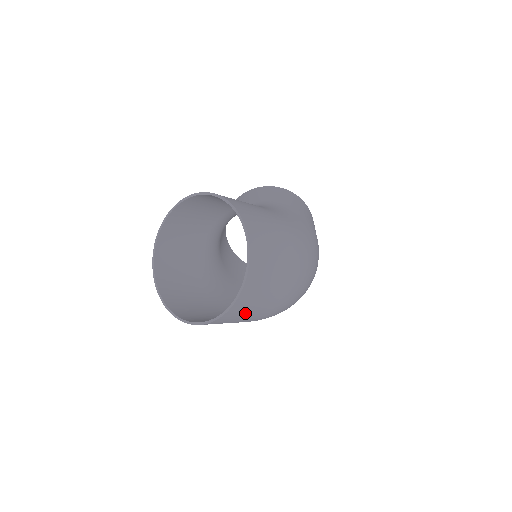
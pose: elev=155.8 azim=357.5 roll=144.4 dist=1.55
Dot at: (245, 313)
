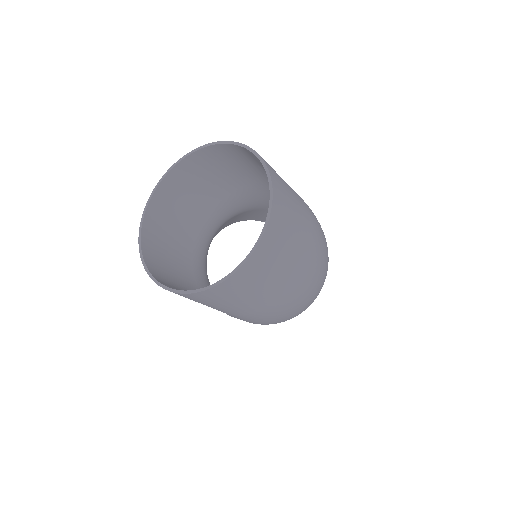
Dot at: (279, 257)
